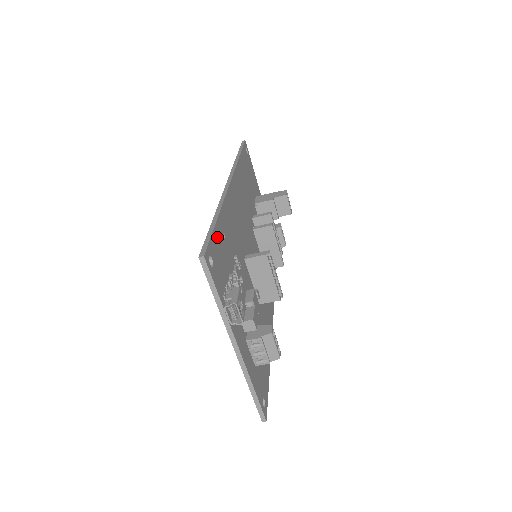
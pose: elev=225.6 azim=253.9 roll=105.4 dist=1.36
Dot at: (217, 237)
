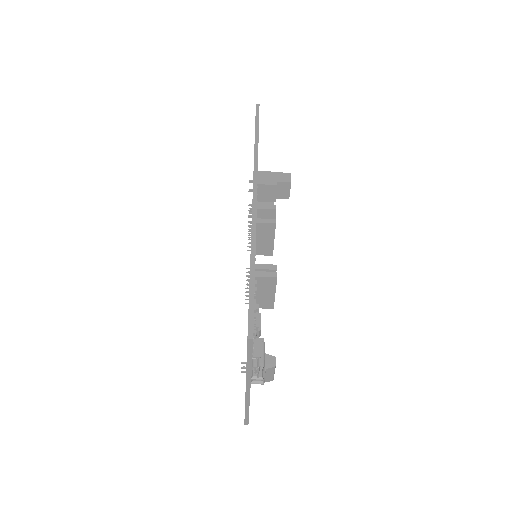
Dot at: occluded
